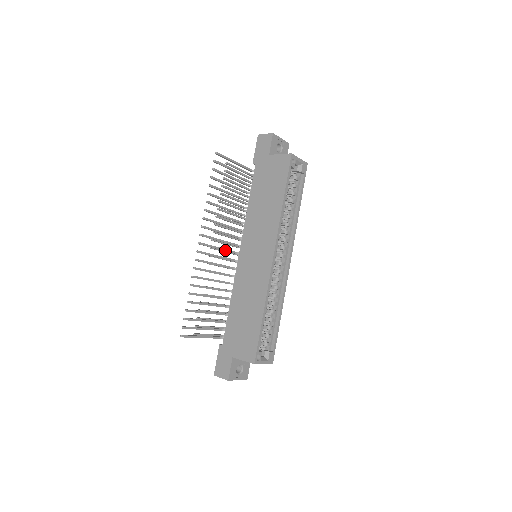
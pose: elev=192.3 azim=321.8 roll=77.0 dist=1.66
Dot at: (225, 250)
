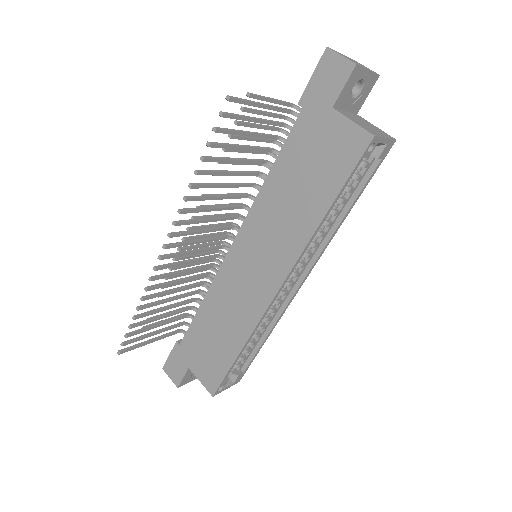
Dot at: (209, 240)
